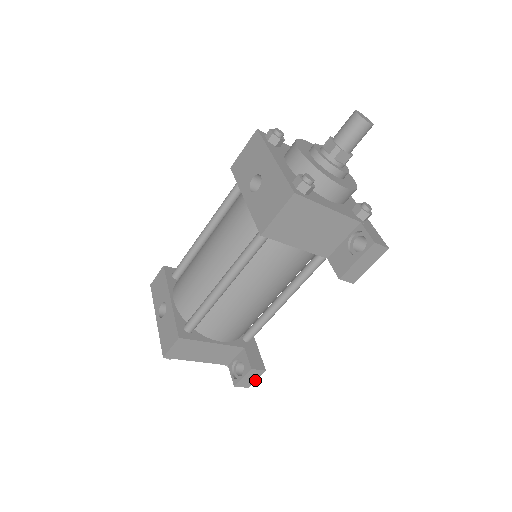
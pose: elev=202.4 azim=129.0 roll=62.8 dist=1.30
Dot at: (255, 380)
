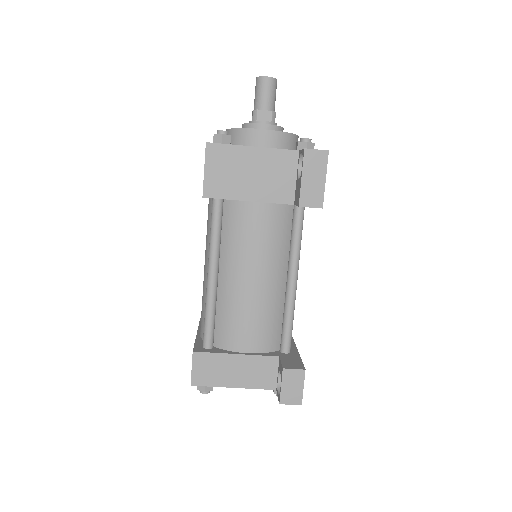
Dot at: (302, 390)
